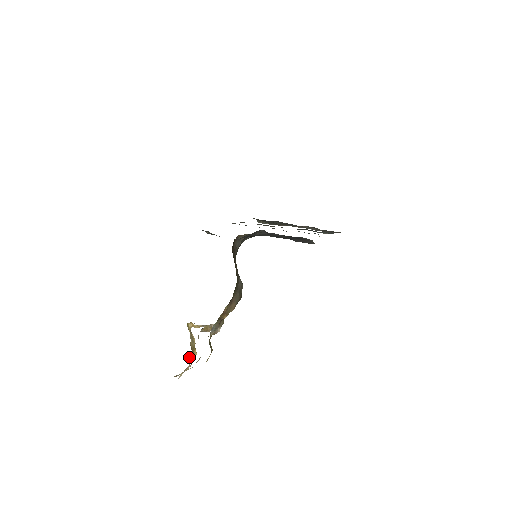
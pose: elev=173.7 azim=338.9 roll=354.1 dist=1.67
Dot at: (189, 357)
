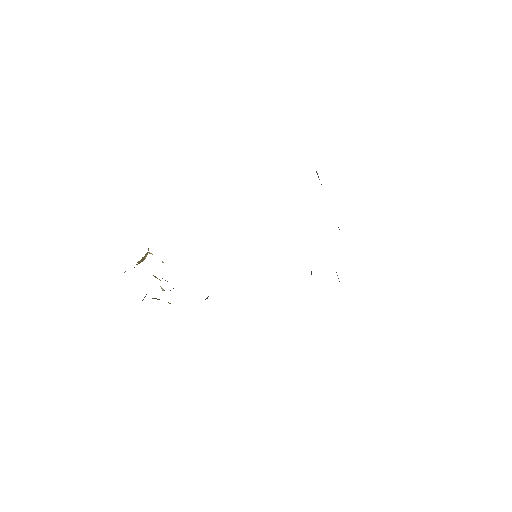
Dot at: occluded
